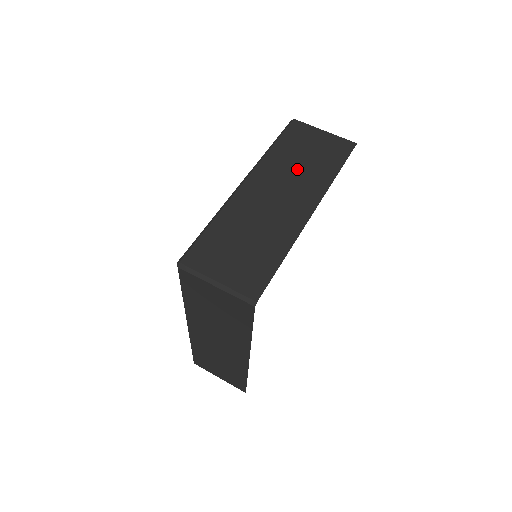
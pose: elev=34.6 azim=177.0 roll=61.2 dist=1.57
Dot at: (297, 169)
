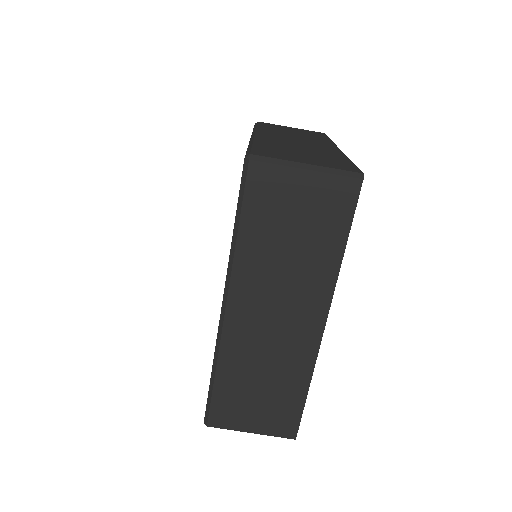
Dot at: (294, 135)
